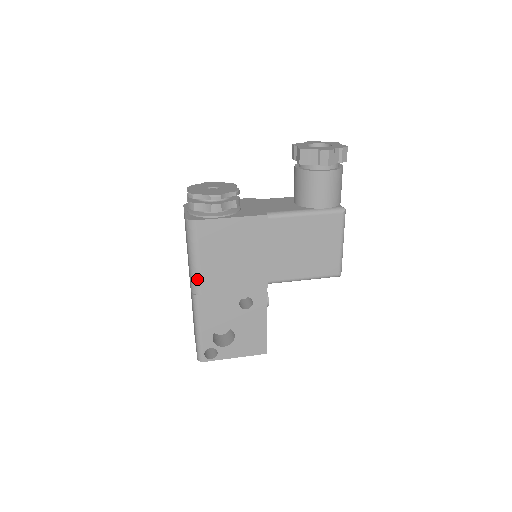
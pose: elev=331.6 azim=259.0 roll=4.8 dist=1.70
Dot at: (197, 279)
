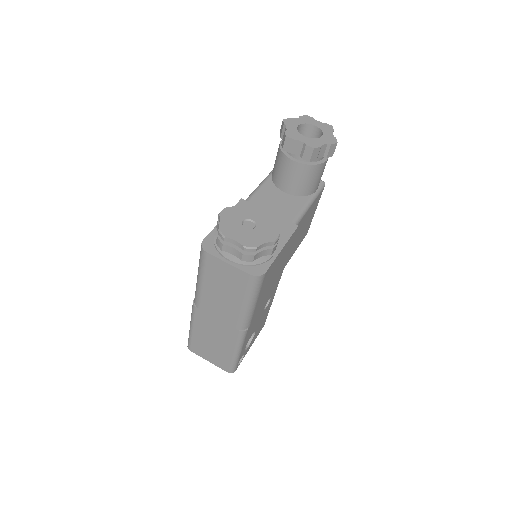
Dot at: (250, 318)
